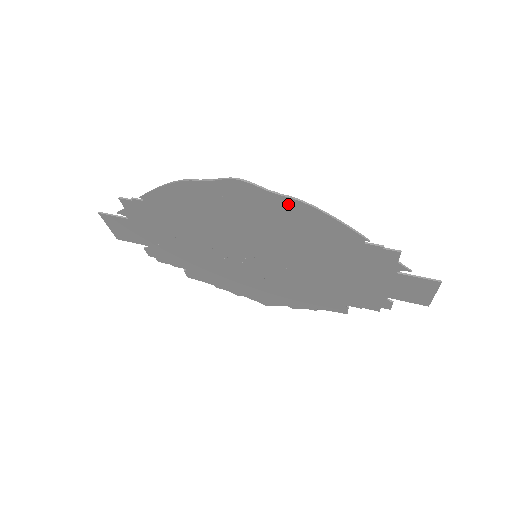
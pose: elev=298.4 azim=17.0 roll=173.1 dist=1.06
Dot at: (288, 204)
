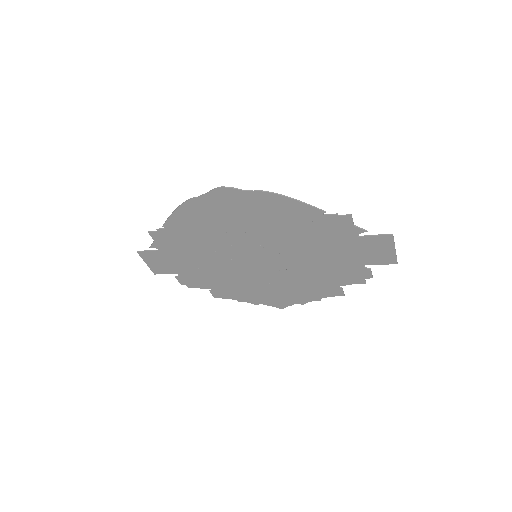
Dot at: (260, 197)
